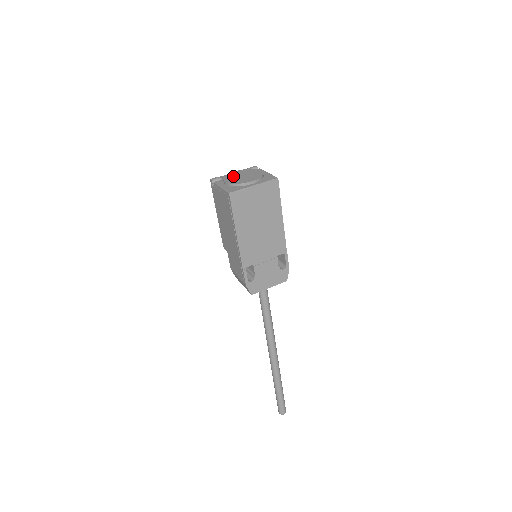
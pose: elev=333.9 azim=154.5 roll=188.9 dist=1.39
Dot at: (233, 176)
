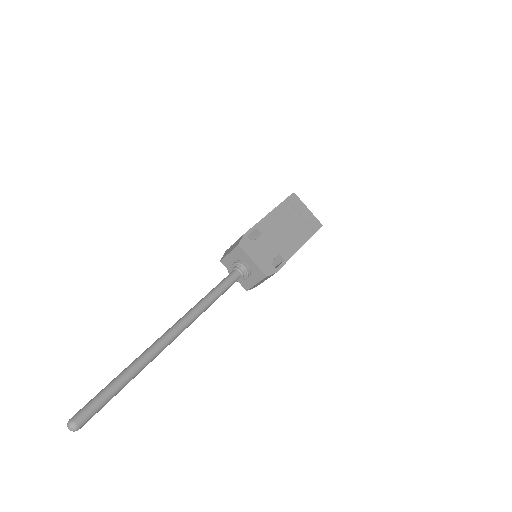
Dot at: occluded
